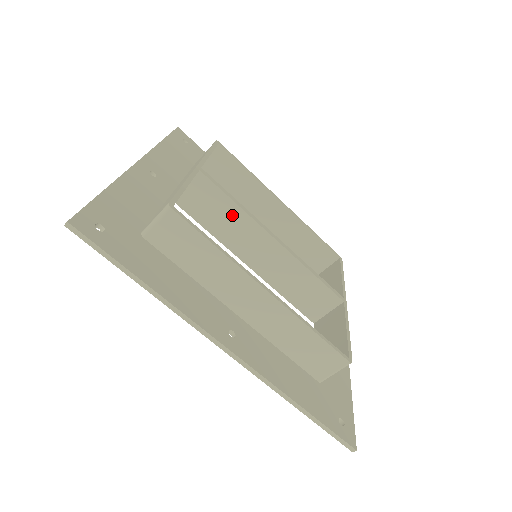
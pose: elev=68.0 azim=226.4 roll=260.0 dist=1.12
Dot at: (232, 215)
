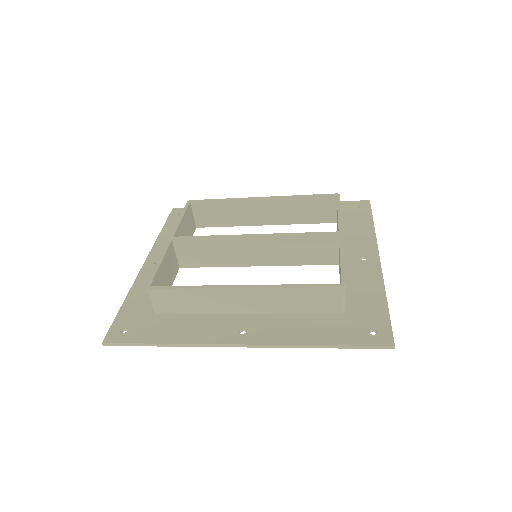
Dot at: (215, 247)
